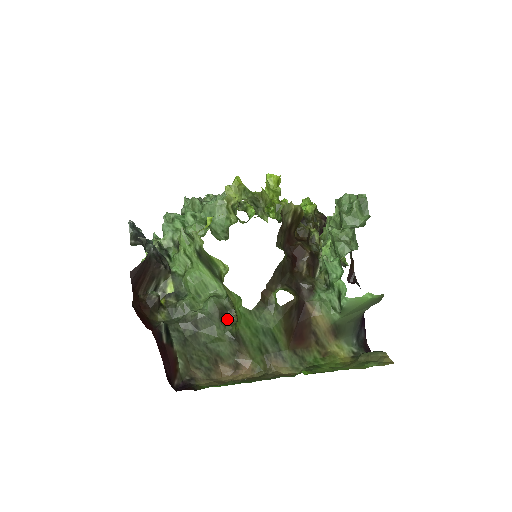
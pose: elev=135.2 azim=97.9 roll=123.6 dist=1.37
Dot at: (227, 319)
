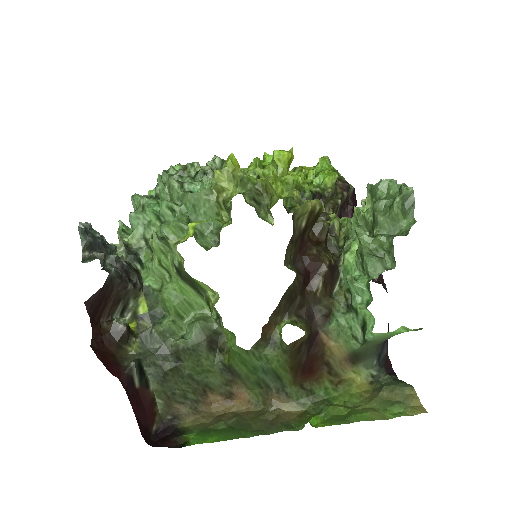
Dot at: (217, 346)
